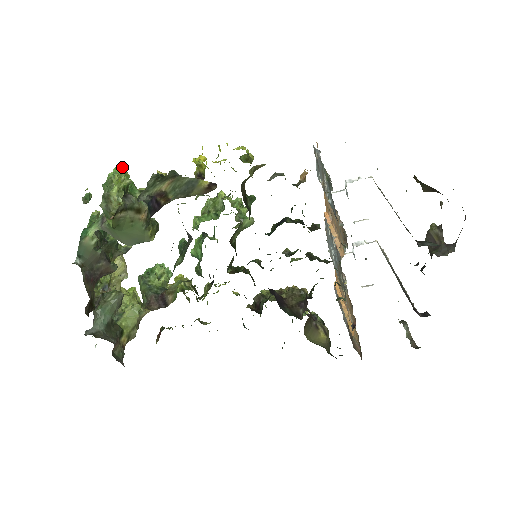
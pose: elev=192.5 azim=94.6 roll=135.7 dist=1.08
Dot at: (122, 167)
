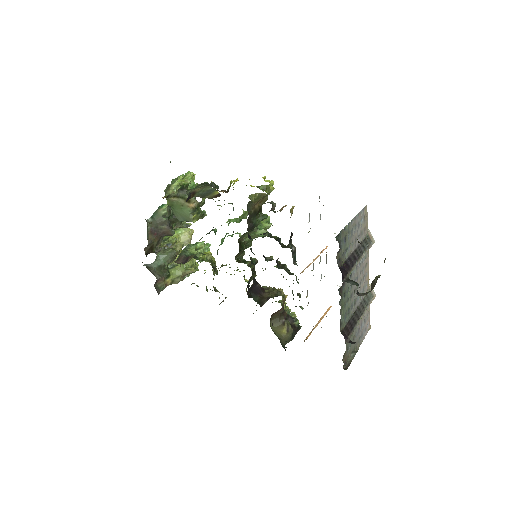
Dot at: (190, 173)
